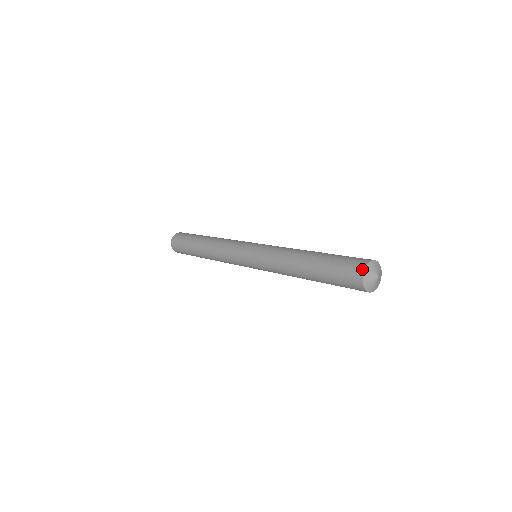
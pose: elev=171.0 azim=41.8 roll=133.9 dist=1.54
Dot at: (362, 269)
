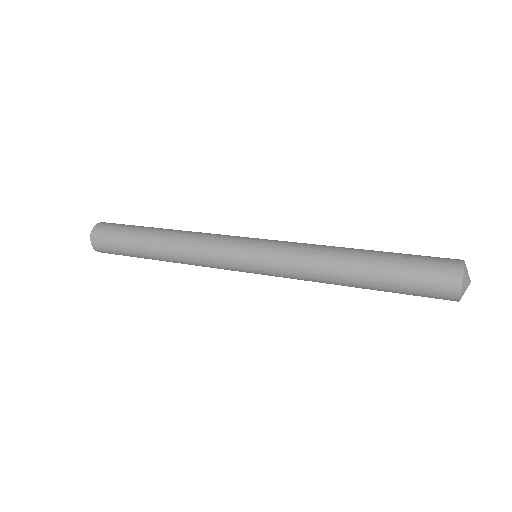
Dot at: (457, 293)
